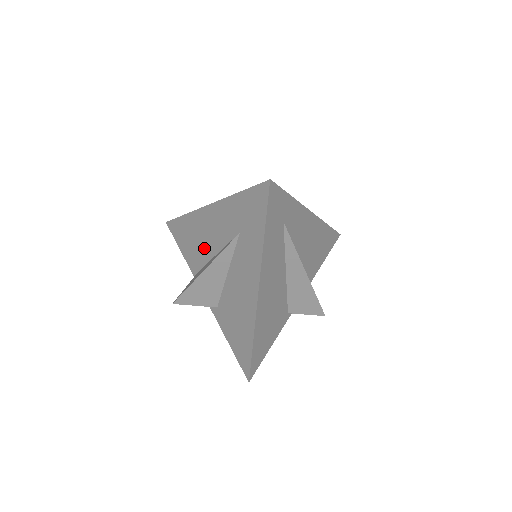
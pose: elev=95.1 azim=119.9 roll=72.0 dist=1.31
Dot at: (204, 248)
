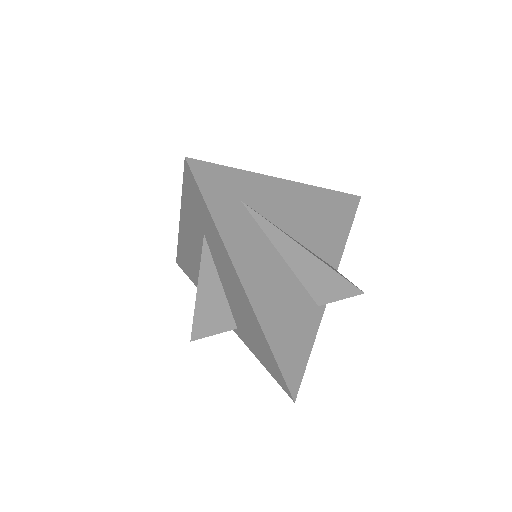
Dot at: occluded
